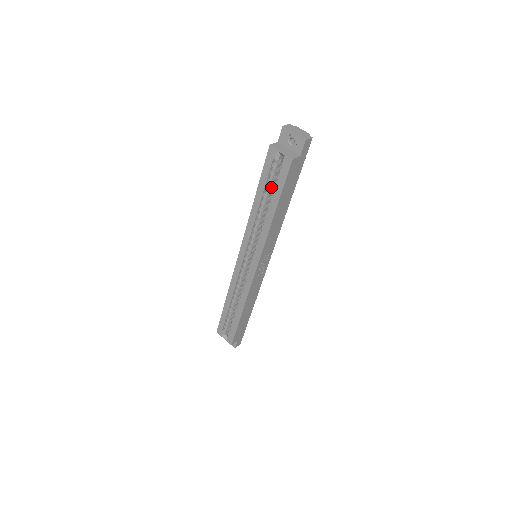
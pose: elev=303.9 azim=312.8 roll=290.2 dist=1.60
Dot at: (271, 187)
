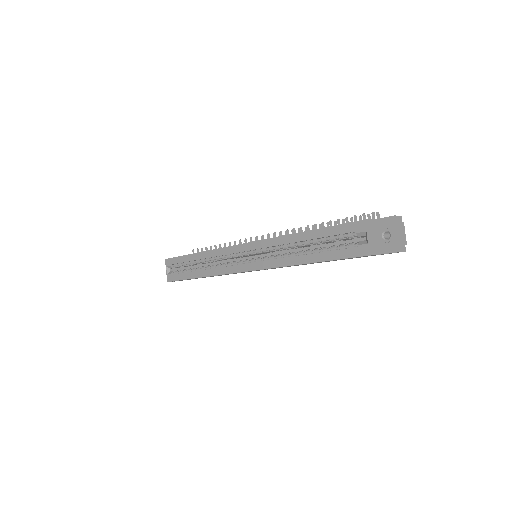
Dot at: (328, 242)
